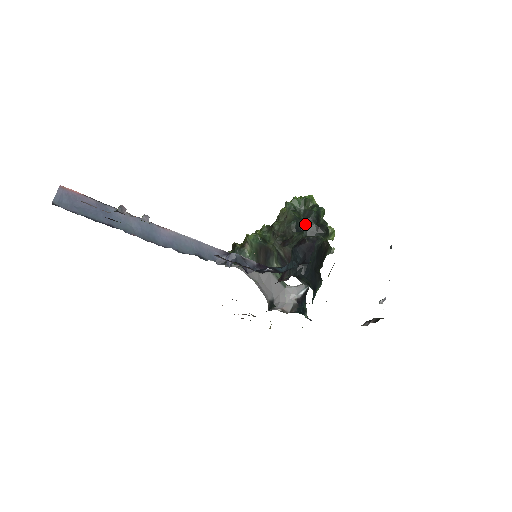
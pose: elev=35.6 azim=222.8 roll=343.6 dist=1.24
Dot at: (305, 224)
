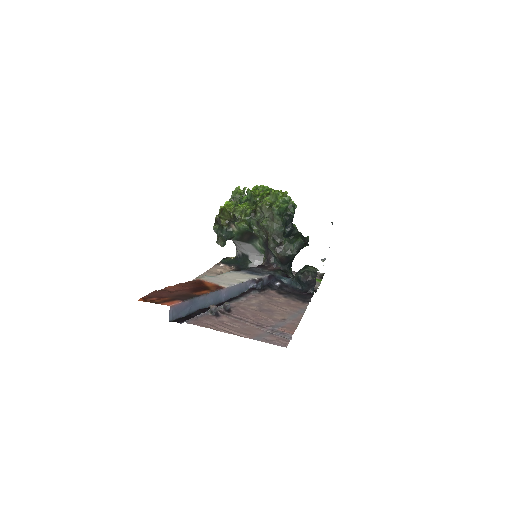
Dot at: (286, 224)
